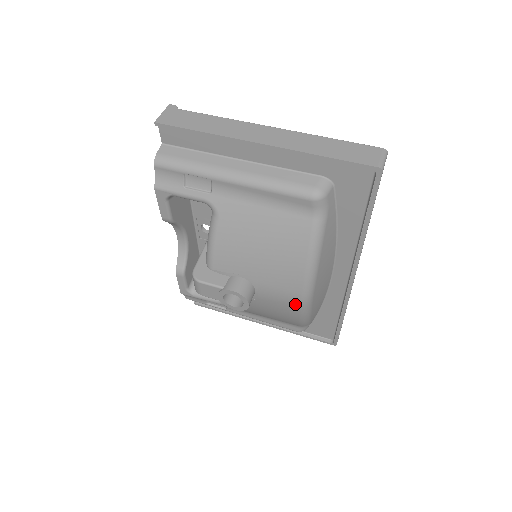
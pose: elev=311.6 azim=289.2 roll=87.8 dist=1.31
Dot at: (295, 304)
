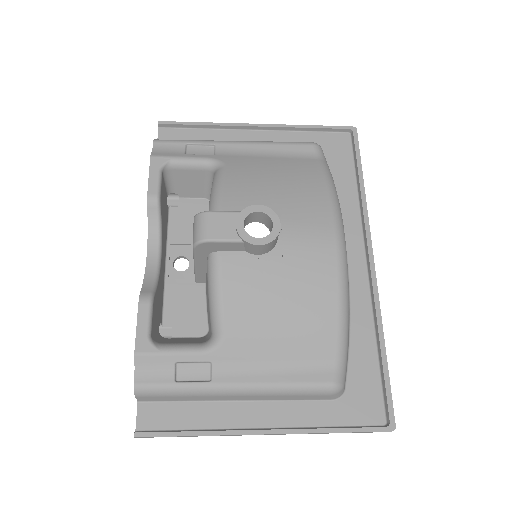
Dot at: (330, 249)
